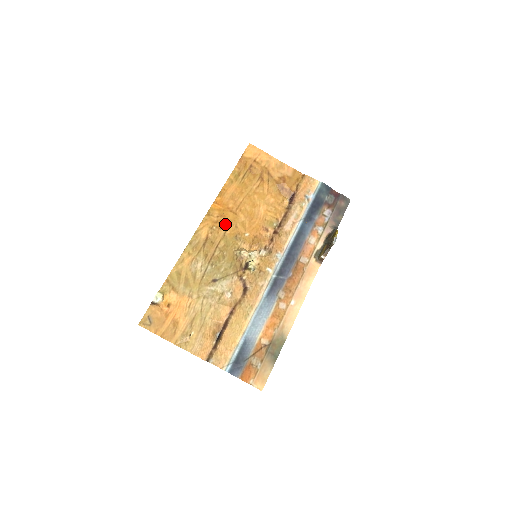
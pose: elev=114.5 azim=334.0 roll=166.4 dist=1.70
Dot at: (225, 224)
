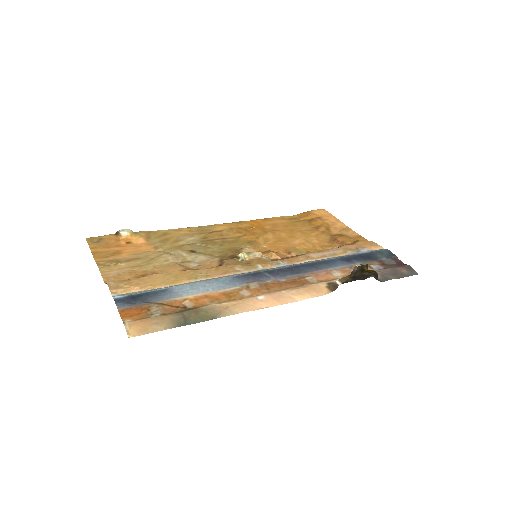
Dot at: (248, 232)
